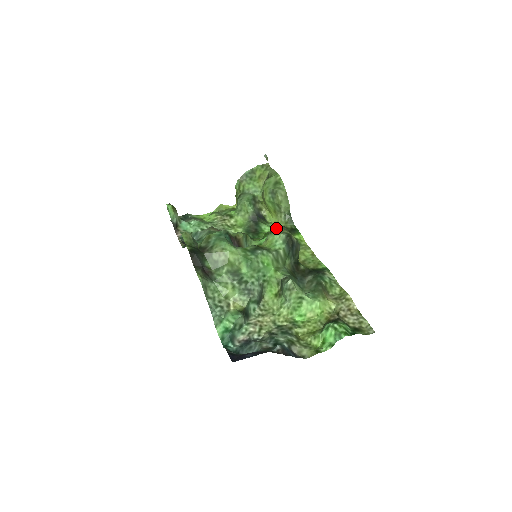
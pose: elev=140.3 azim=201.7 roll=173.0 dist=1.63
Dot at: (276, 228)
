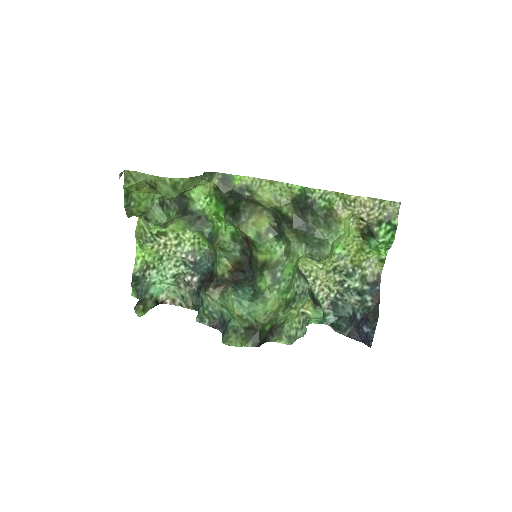
Dot at: (251, 234)
